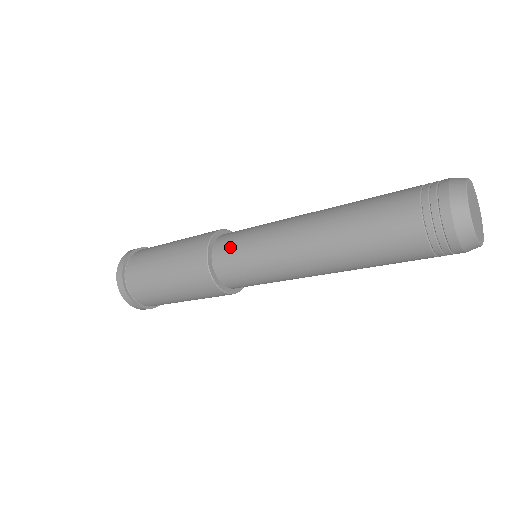
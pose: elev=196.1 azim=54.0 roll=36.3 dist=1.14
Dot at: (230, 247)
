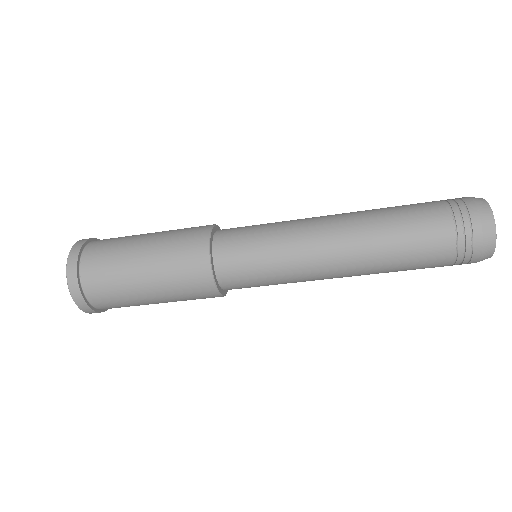
Dot at: (239, 230)
